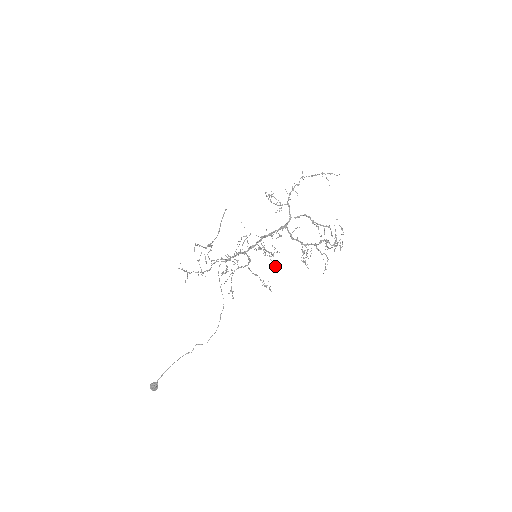
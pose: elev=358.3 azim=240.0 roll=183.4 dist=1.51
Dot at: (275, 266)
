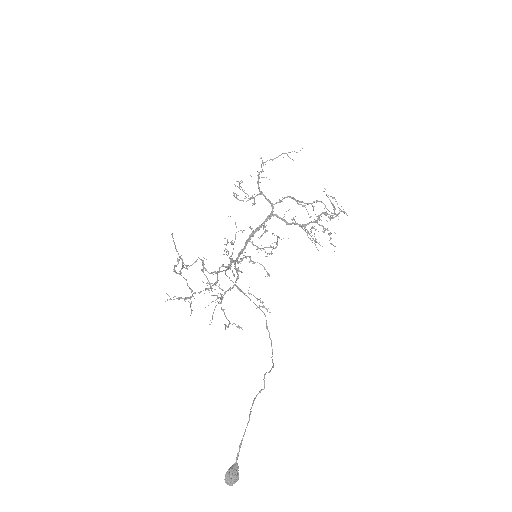
Dot at: occluded
